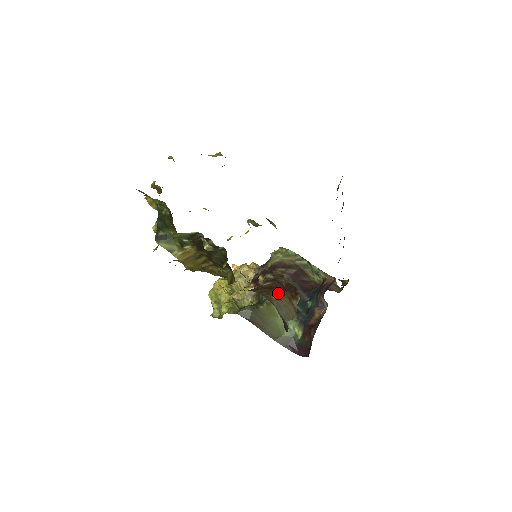
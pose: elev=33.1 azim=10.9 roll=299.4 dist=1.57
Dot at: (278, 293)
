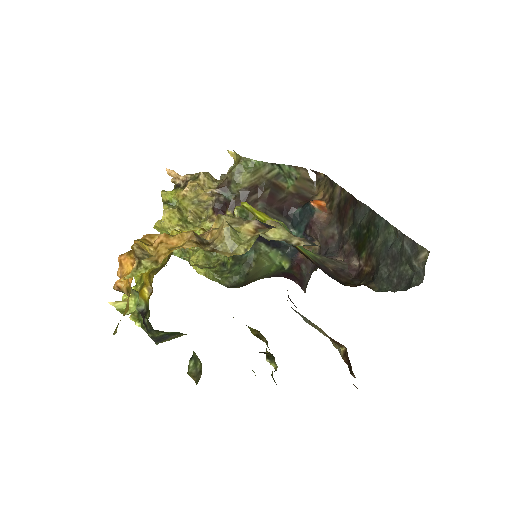
Dot at: occluded
